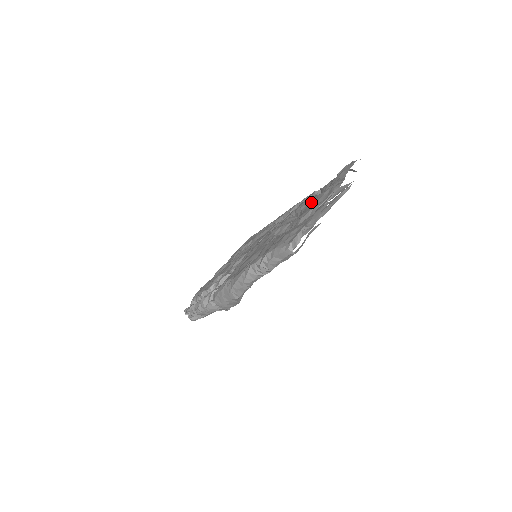
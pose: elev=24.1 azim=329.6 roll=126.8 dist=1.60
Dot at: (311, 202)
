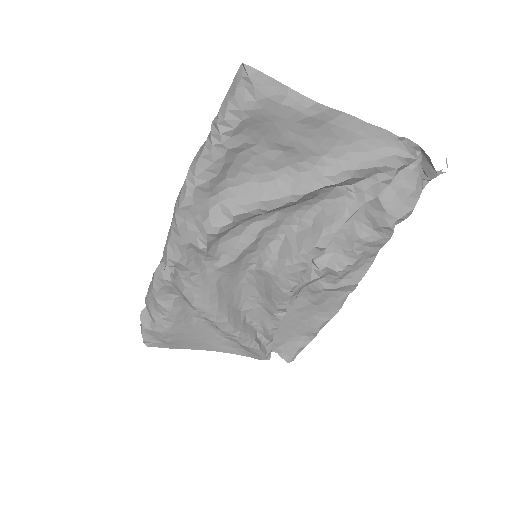
Dot at: occluded
